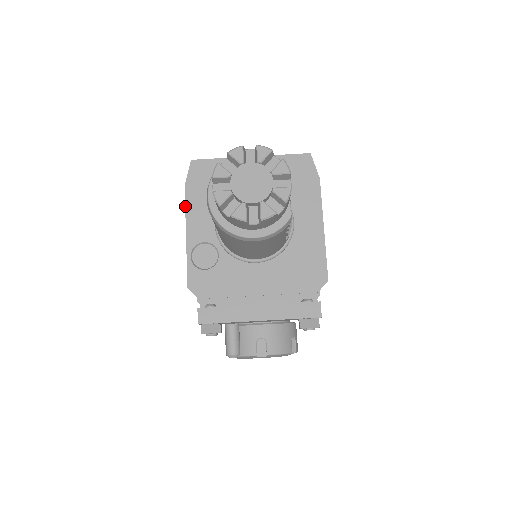
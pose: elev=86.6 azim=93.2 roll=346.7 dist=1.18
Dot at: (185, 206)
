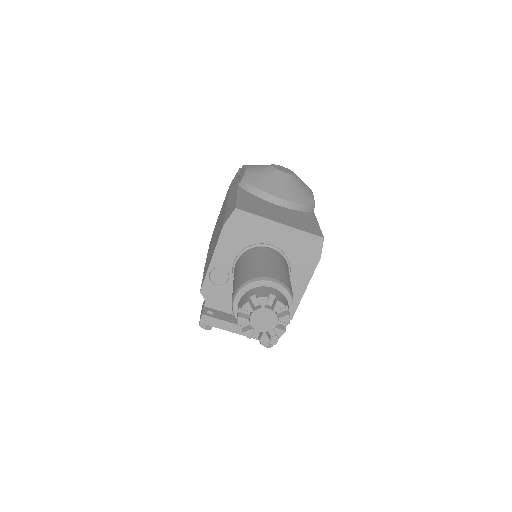
Dot at: (218, 239)
